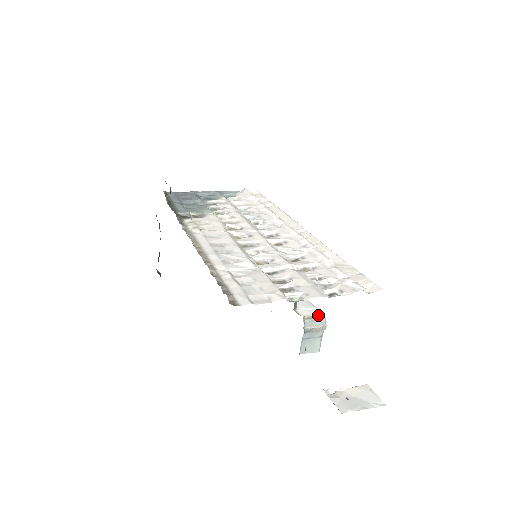
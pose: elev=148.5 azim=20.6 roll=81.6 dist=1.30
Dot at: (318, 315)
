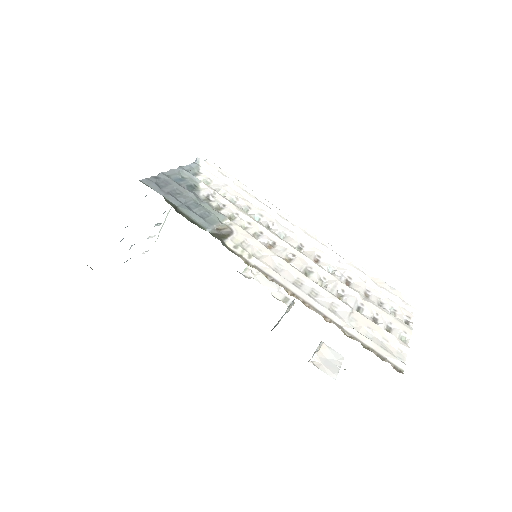
Dot at: (289, 295)
